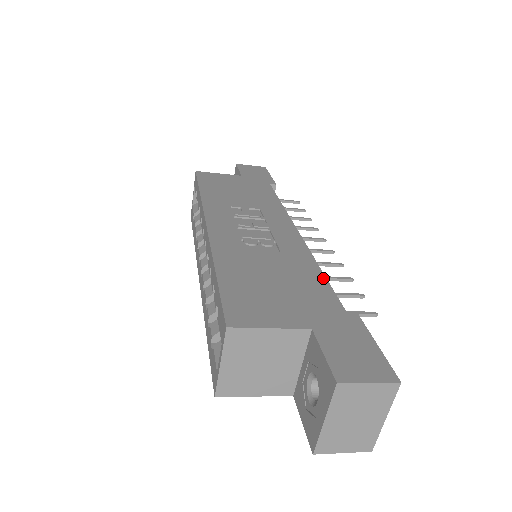
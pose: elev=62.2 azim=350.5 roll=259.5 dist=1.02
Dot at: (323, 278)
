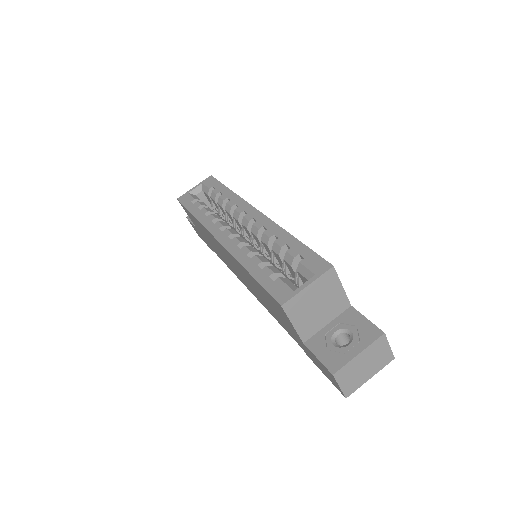
Dot at: occluded
